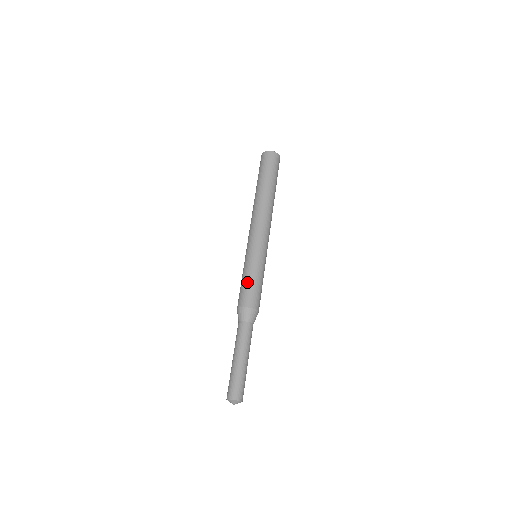
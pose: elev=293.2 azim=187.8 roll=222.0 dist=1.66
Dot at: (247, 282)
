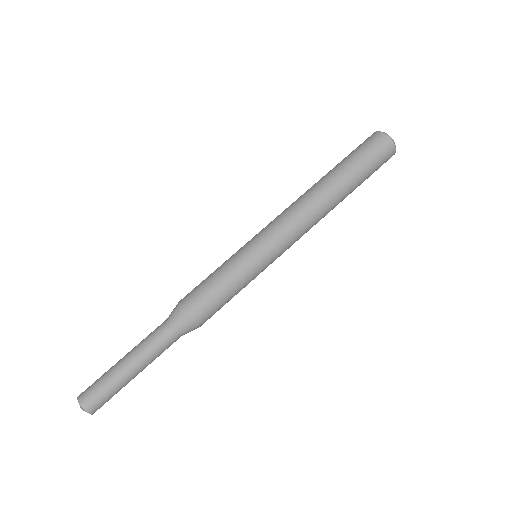
Dot at: (210, 277)
